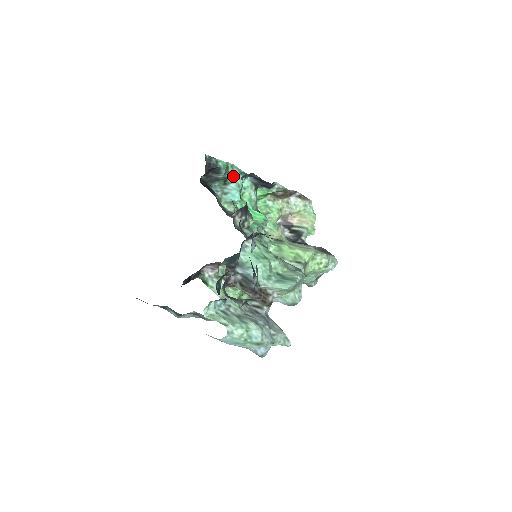
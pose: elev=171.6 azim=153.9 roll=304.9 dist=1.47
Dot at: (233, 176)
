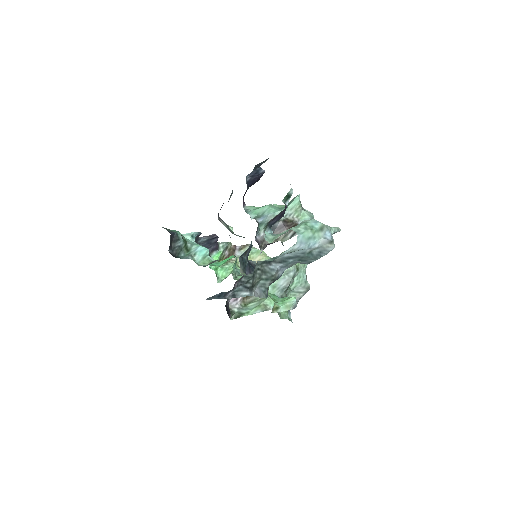
Dot at: (189, 242)
